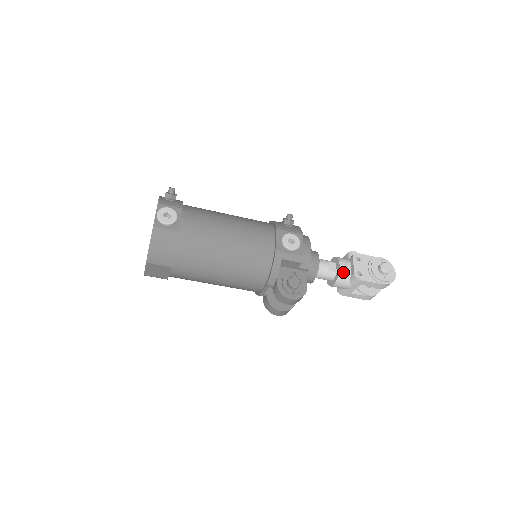
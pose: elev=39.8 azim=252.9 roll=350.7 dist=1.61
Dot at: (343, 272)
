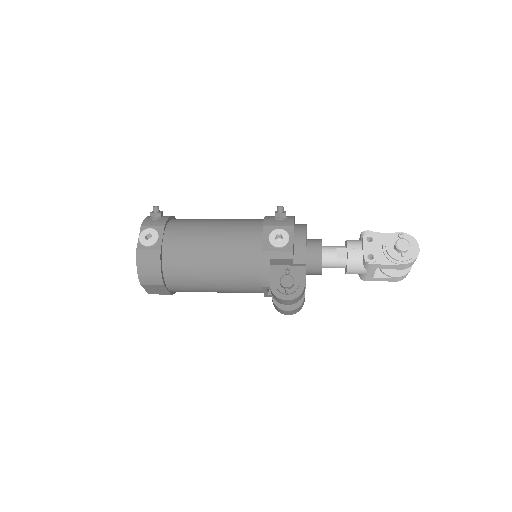
Dot at: (352, 258)
